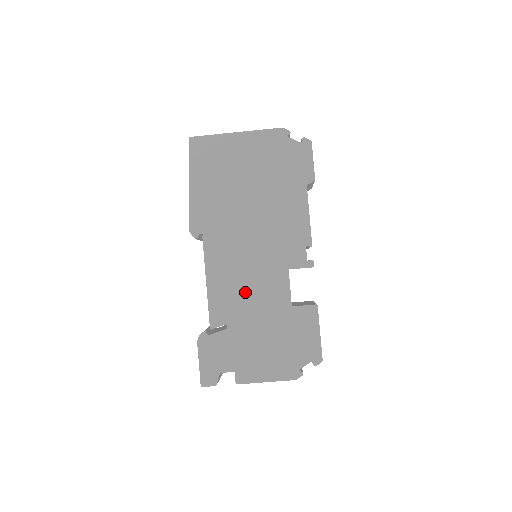
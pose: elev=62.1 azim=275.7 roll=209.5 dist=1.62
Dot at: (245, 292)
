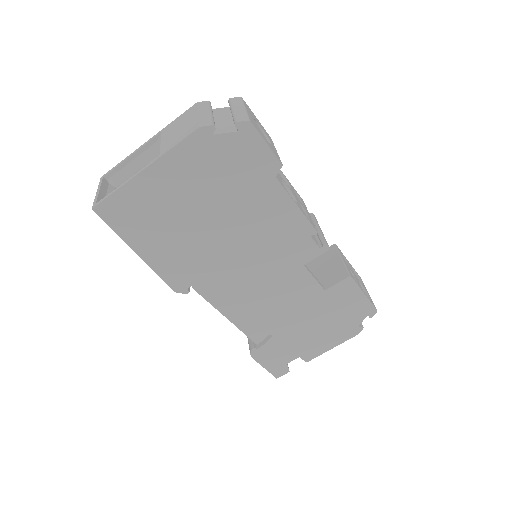
Dot at: (271, 305)
